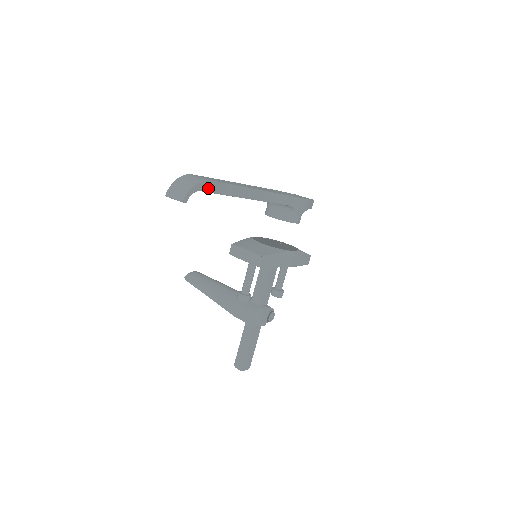
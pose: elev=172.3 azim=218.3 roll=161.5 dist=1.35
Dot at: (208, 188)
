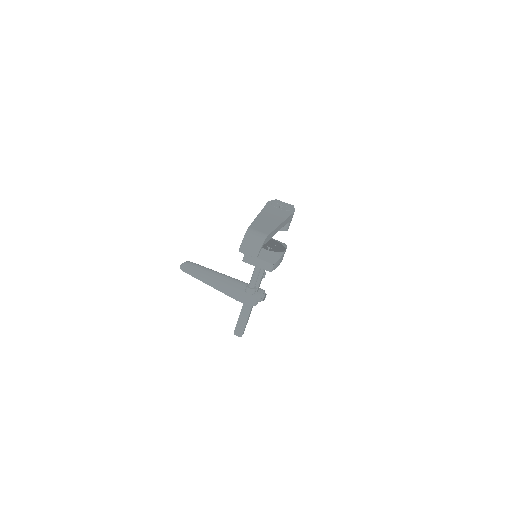
Dot at: (266, 240)
